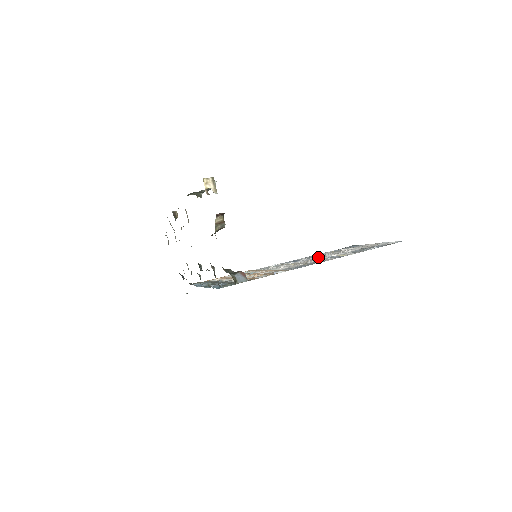
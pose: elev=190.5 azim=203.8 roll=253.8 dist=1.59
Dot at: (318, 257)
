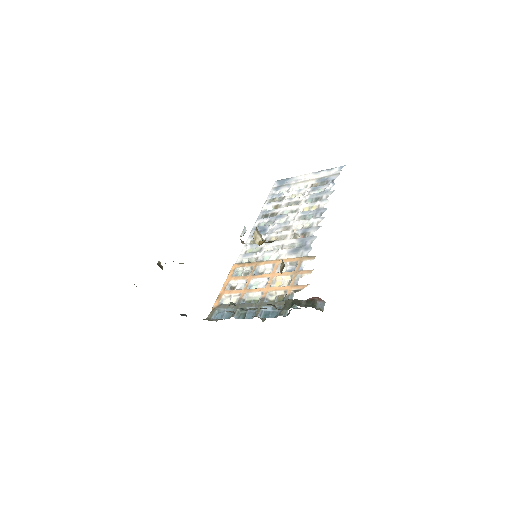
Dot at: (284, 217)
